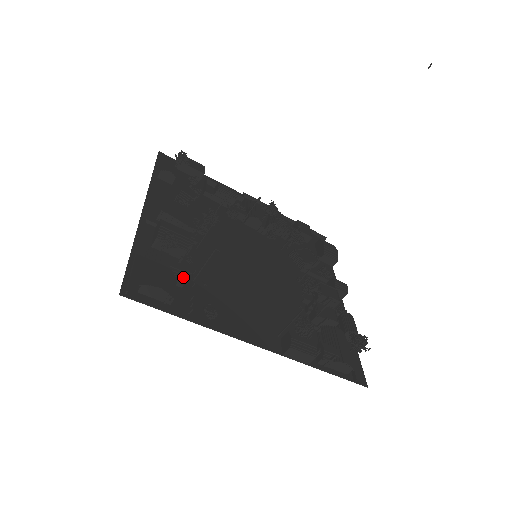
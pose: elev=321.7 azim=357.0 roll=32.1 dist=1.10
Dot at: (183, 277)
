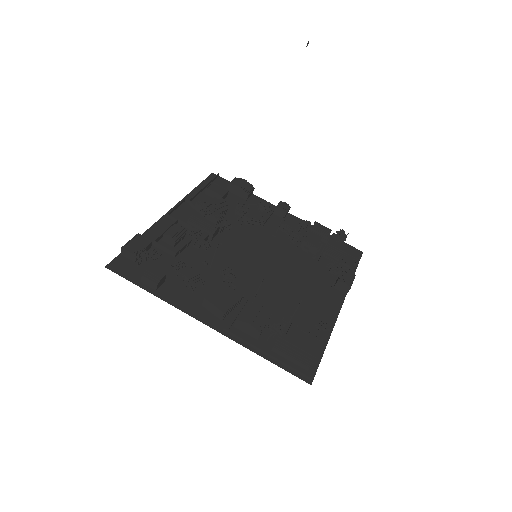
Dot at: (299, 332)
